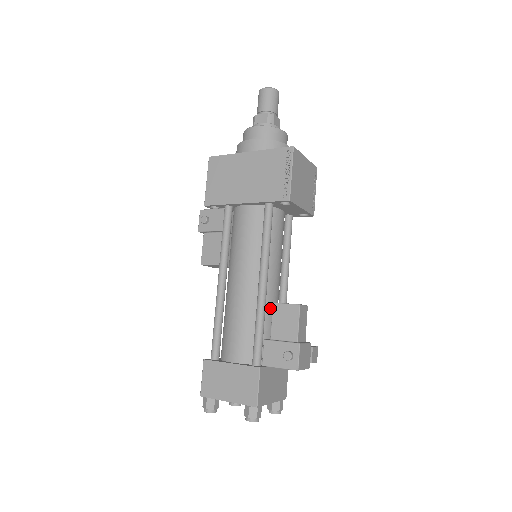
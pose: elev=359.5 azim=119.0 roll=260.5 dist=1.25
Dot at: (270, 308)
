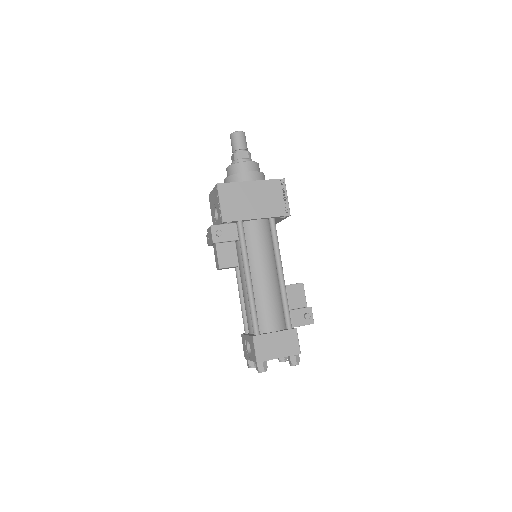
Dot at: occluded
